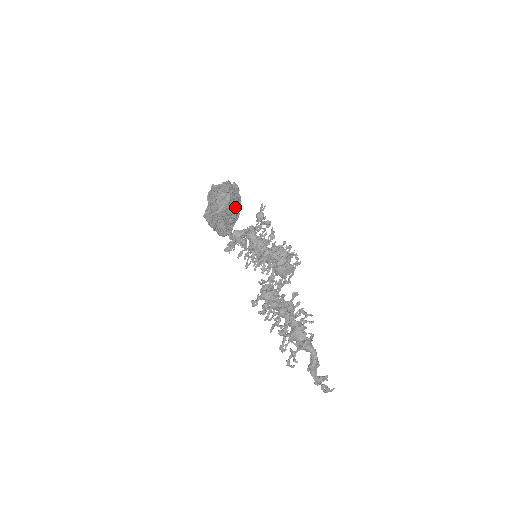
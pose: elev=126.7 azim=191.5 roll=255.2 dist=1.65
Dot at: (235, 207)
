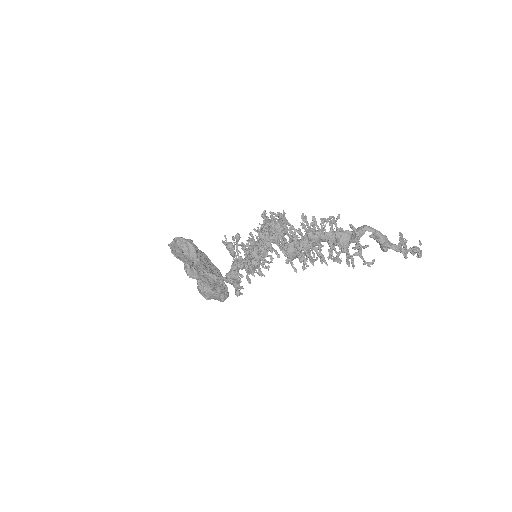
Dot at: occluded
